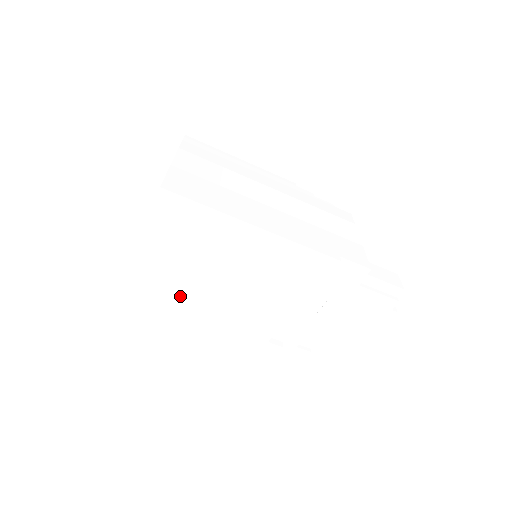
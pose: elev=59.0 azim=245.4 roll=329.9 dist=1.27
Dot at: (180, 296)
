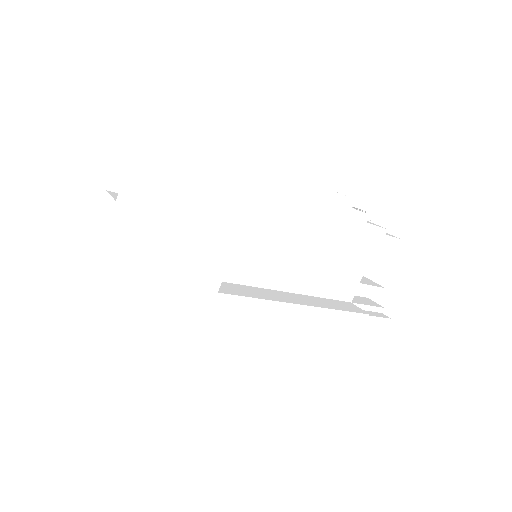
Dot at: occluded
